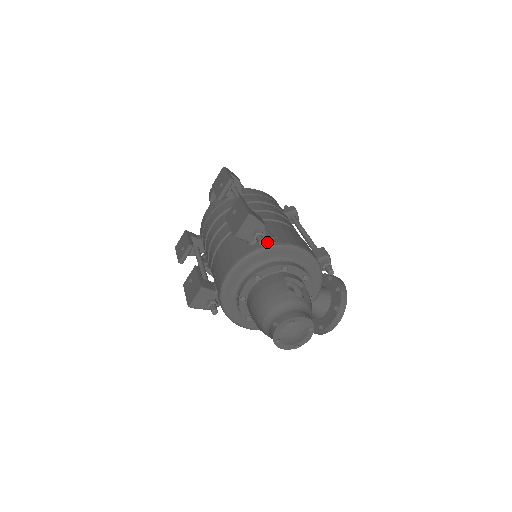
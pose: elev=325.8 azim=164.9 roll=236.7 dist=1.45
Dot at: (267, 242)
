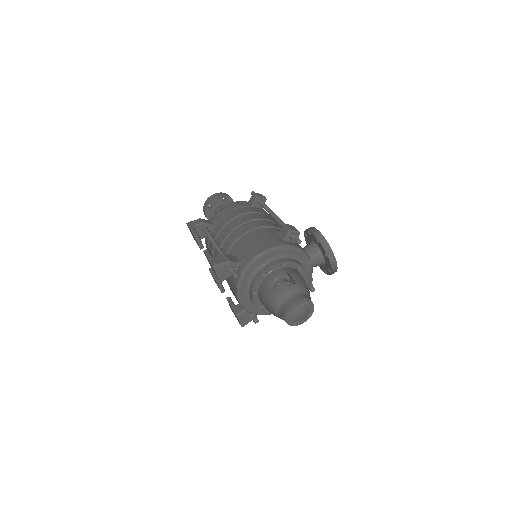
Dot at: (240, 268)
